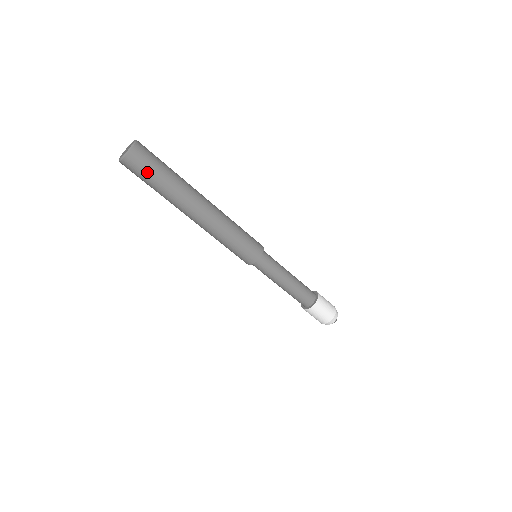
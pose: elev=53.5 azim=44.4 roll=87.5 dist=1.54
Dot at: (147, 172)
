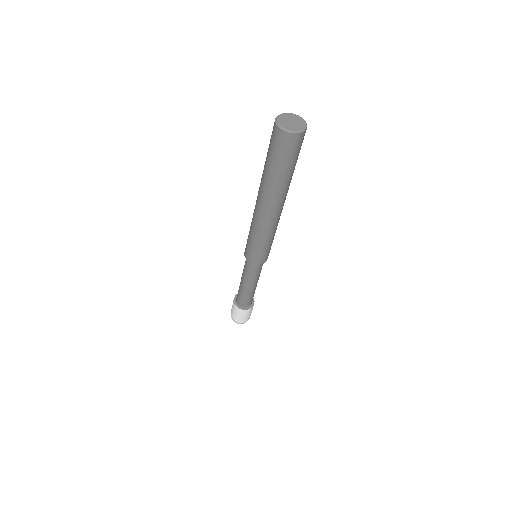
Dot at: (295, 156)
